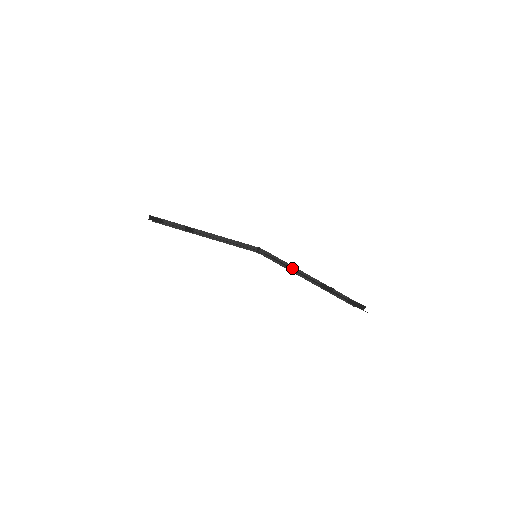
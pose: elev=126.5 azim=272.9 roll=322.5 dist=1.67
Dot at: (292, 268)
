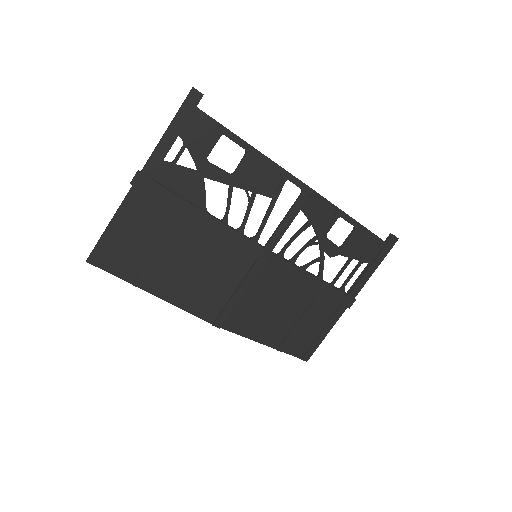
Dot at: (293, 278)
